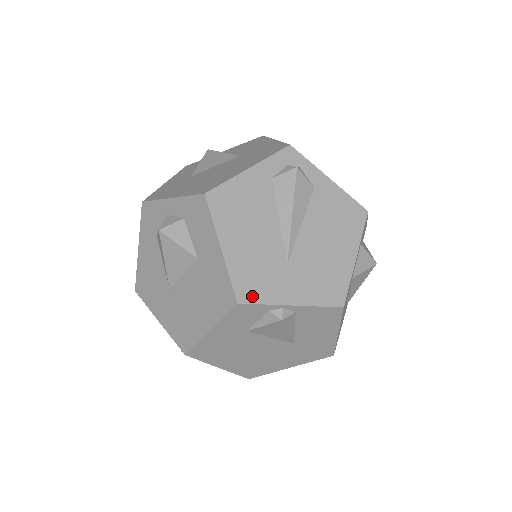
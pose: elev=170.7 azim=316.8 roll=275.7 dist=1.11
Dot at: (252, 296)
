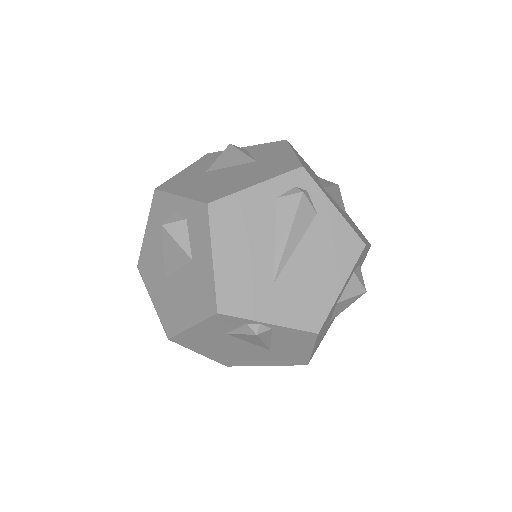
Dot at: (233, 309)
